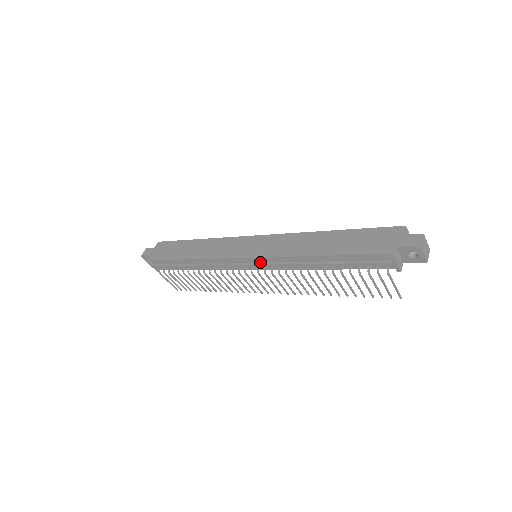
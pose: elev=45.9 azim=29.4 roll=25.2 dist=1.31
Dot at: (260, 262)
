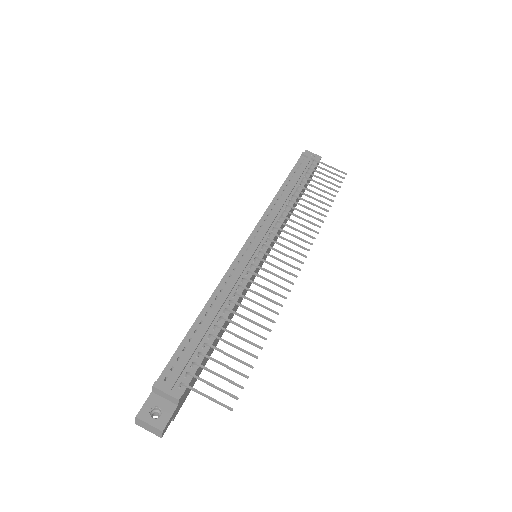
Dot at: (260, 235)
